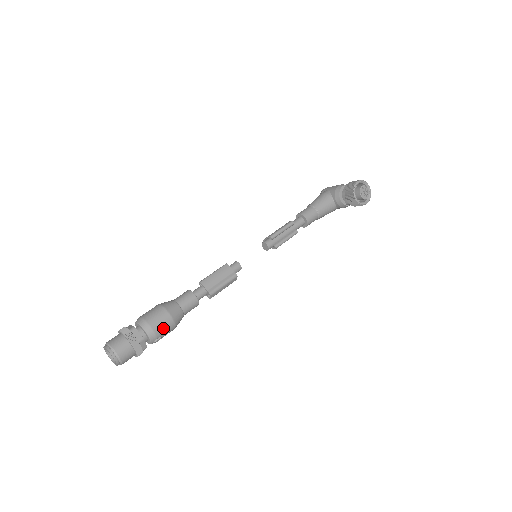
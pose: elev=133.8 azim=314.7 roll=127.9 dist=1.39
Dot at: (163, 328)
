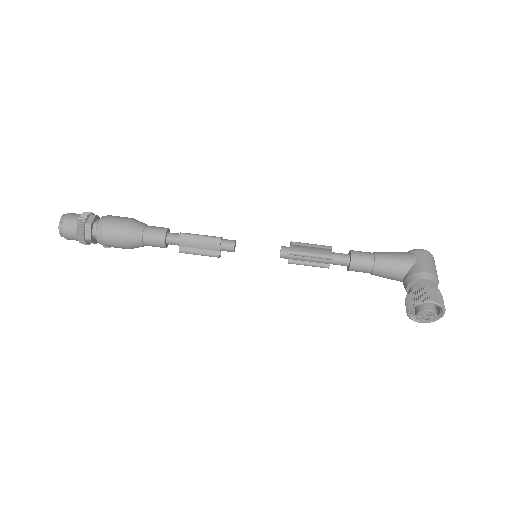
Dot at: (114, 245)
